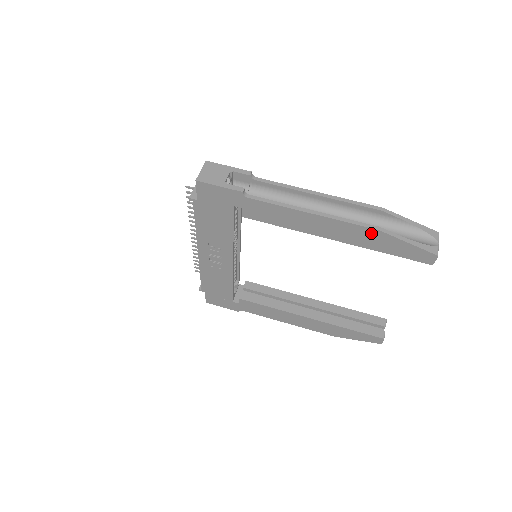
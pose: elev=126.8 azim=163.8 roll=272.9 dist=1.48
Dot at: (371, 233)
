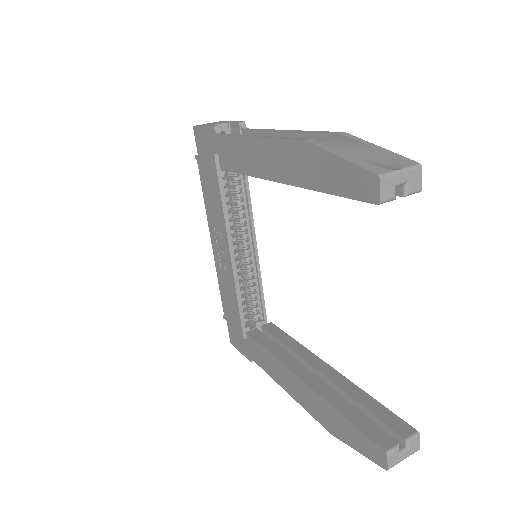
Dot at: (302, 151)
